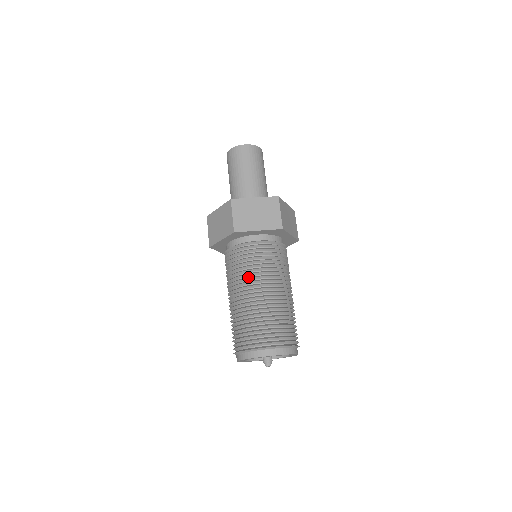
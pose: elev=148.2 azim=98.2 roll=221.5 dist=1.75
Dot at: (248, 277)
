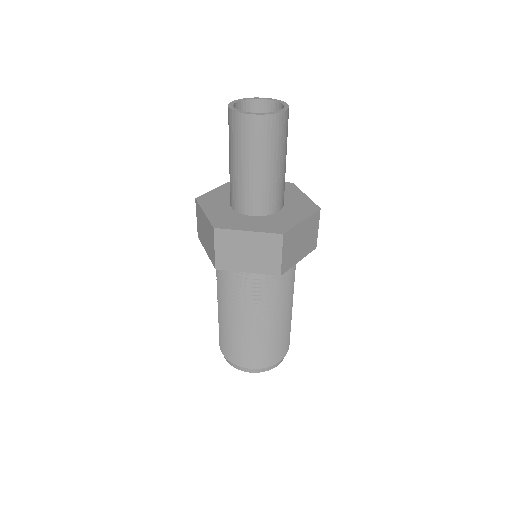
Dot at: (234, 304)
